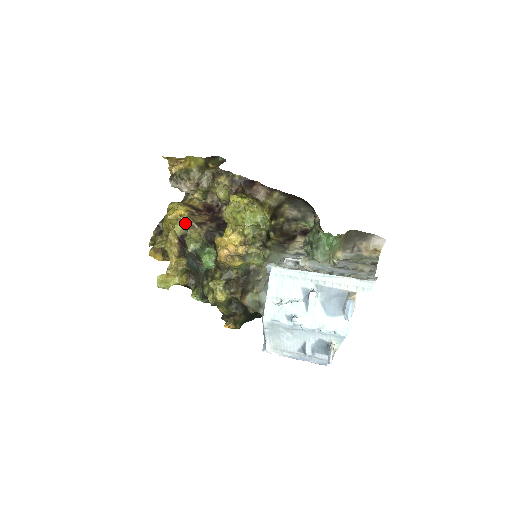
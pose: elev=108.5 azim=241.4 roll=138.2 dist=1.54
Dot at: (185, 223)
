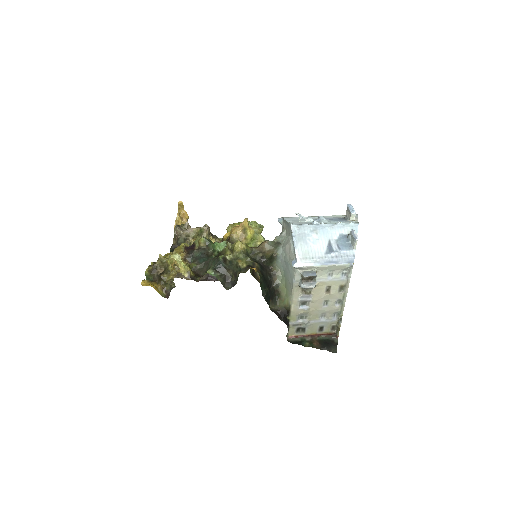
Dot at: occluded
